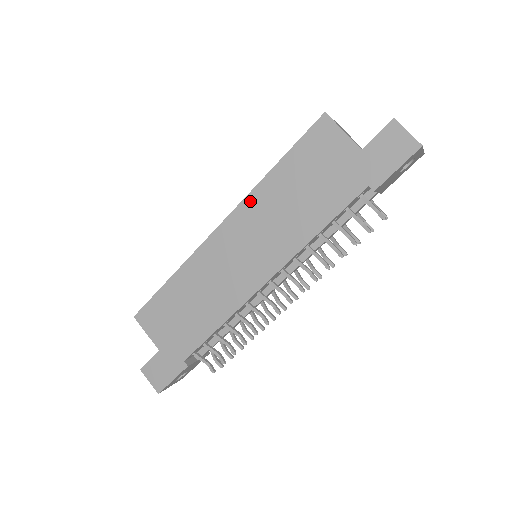
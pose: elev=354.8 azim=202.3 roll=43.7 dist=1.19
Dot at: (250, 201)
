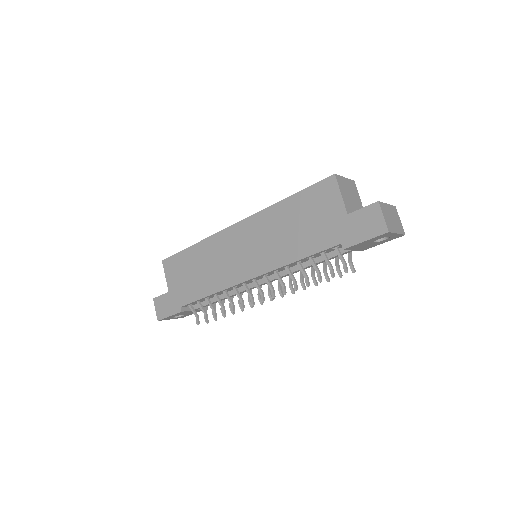
Dot at: (262, 216)
